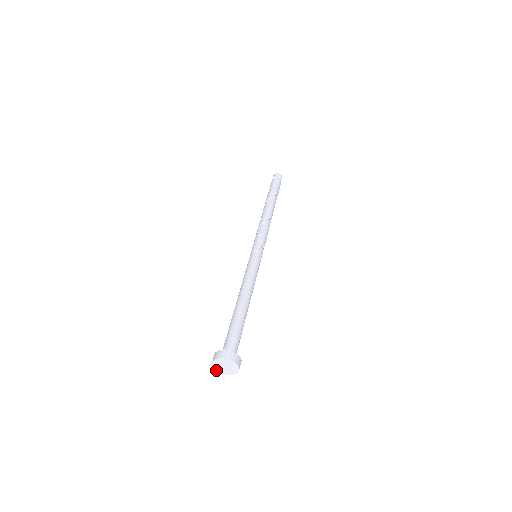
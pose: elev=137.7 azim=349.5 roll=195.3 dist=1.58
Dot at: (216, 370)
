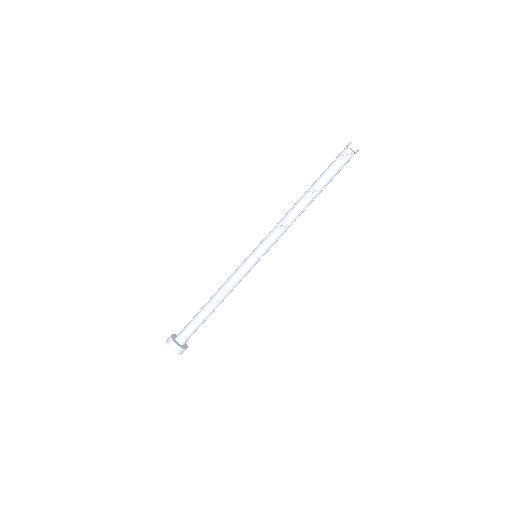
Dot at: (167, 341)
